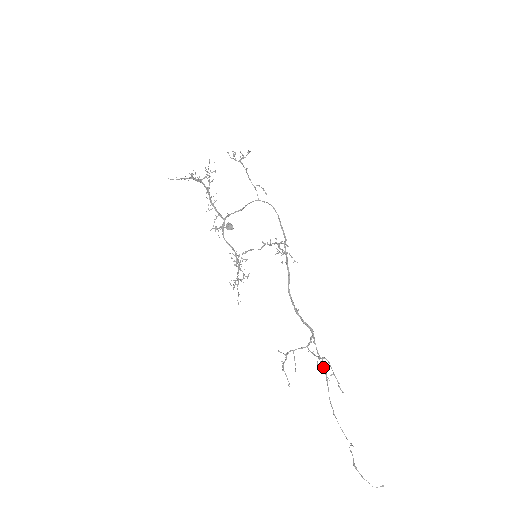
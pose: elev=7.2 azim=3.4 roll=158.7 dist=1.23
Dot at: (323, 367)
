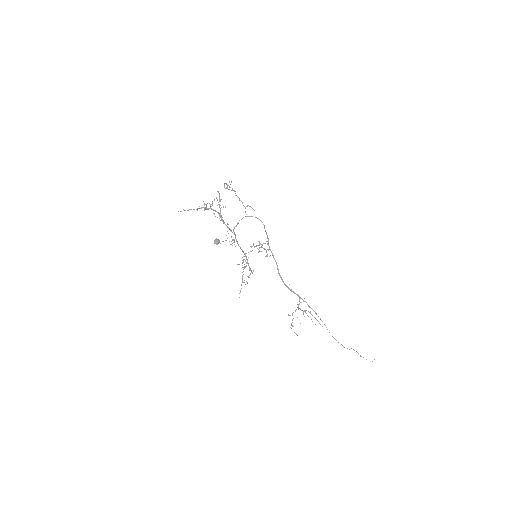
Dot at: (316, 313)
